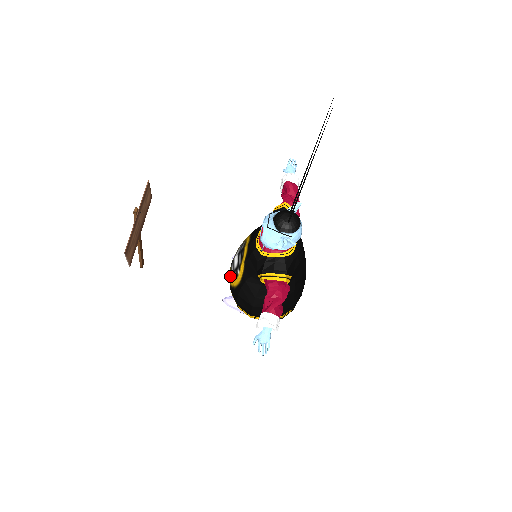
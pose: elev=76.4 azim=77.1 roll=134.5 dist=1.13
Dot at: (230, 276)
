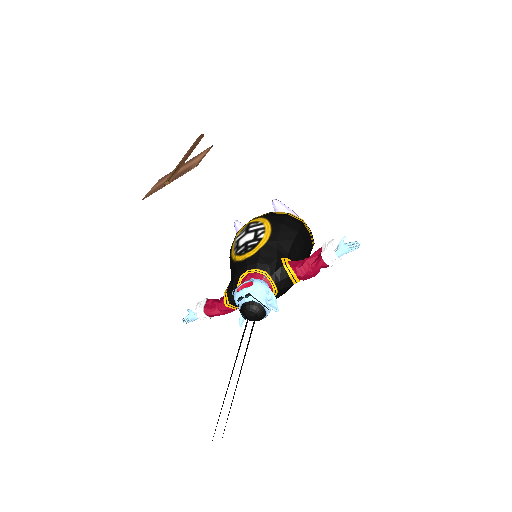
Dot at: (242, 229)
